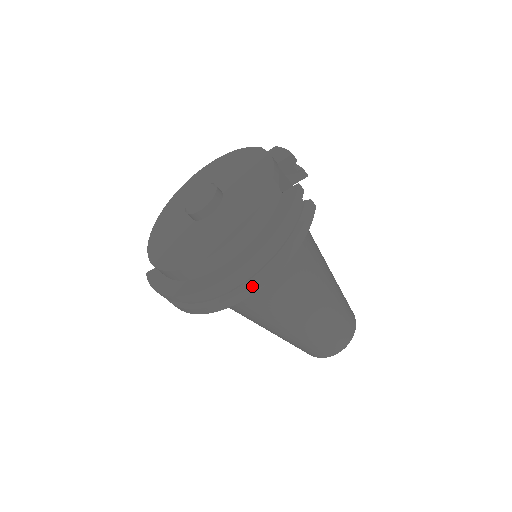
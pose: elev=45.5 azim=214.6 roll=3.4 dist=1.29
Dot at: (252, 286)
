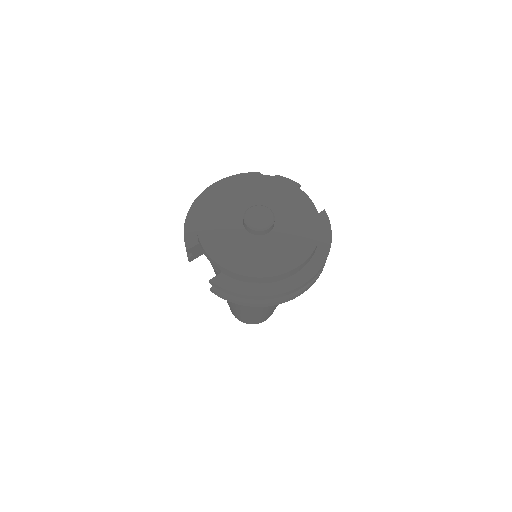
Dot at: (314, 281)
